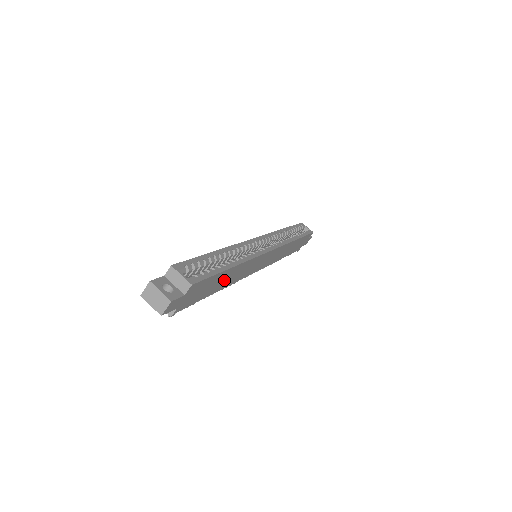
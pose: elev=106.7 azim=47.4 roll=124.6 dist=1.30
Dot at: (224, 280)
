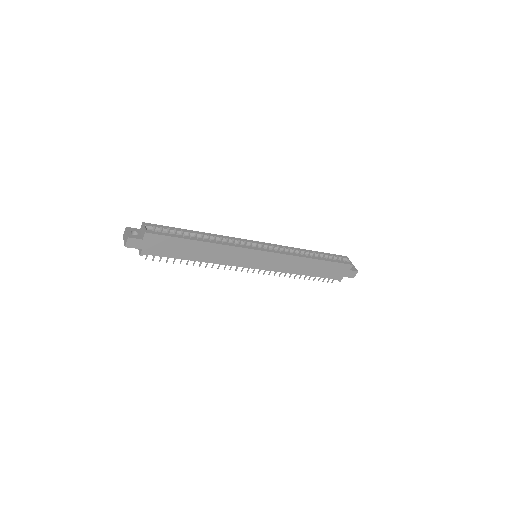
Dot at: (197, 251)
